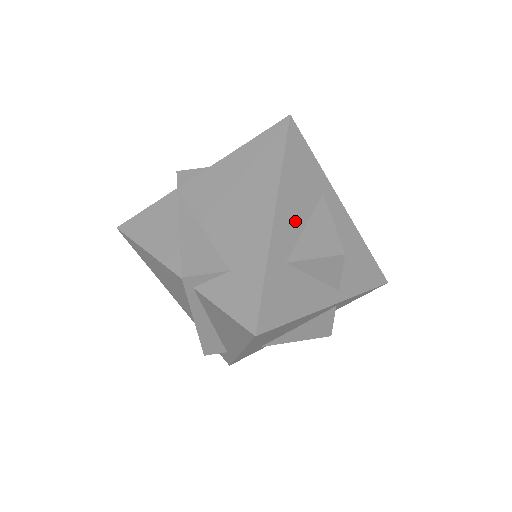
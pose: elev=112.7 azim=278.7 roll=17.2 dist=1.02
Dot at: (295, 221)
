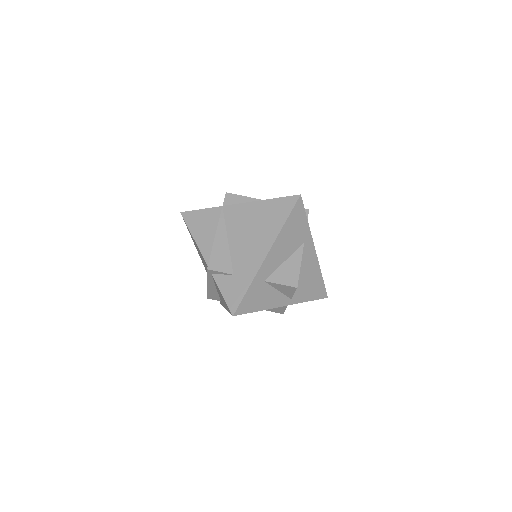
Dot at: (279, 258)
